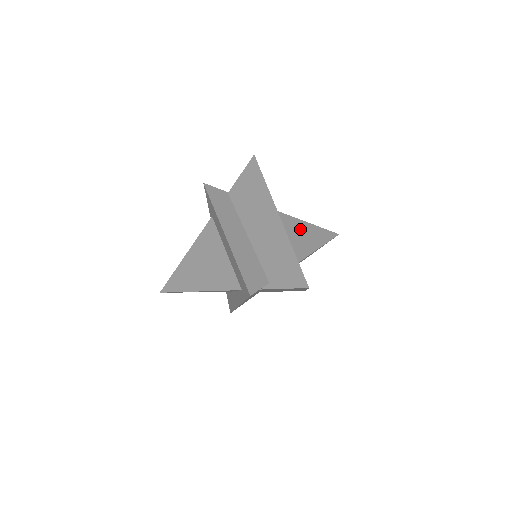
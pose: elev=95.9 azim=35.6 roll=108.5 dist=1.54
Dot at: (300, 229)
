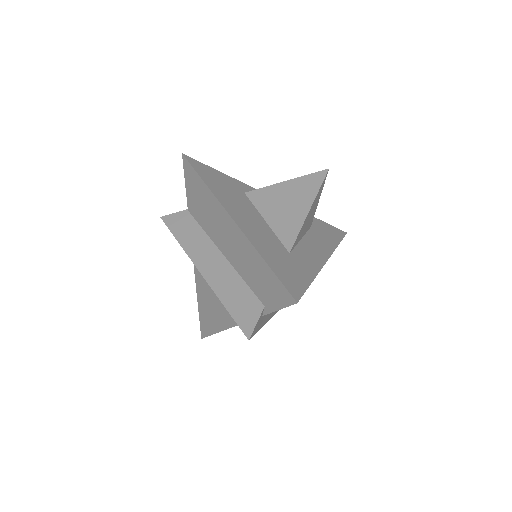
Dot at: (279, 199)
